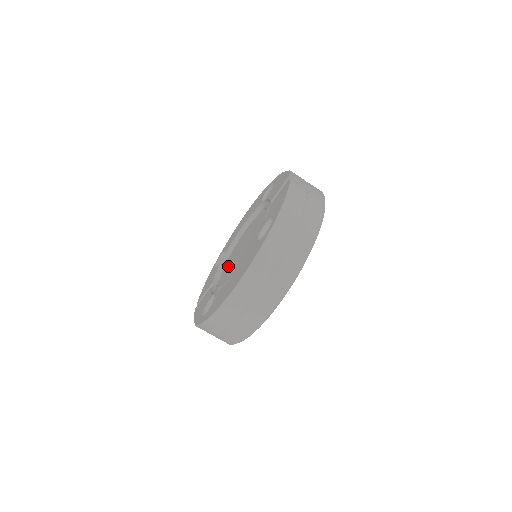
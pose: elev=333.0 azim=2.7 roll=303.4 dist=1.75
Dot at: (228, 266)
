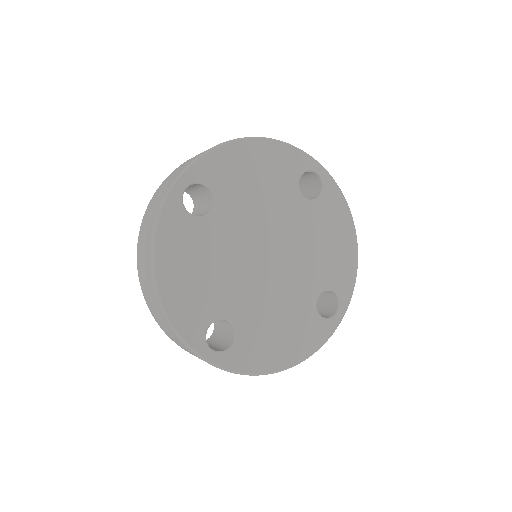
Dot at: occluded
